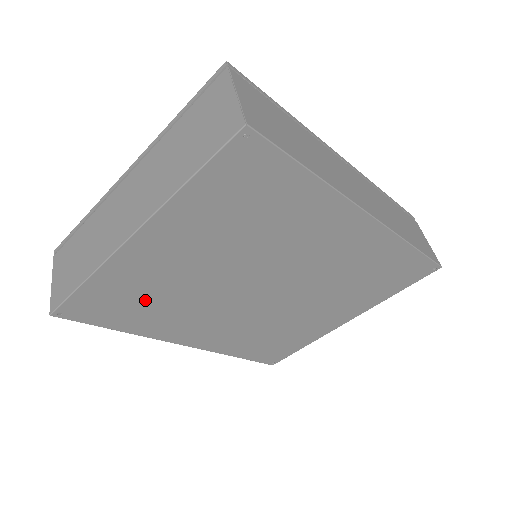
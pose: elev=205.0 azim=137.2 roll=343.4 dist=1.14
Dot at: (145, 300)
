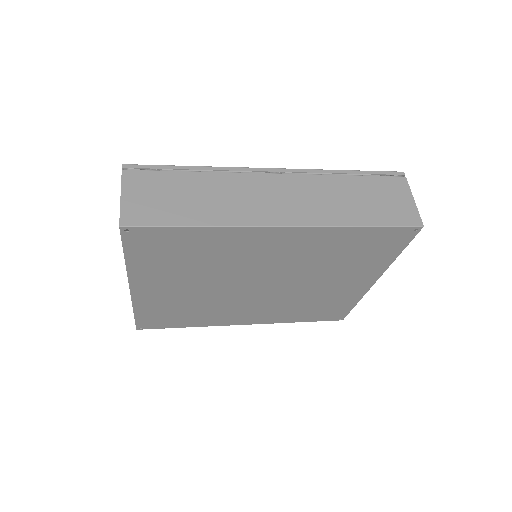
Dot at: (182, 311)
